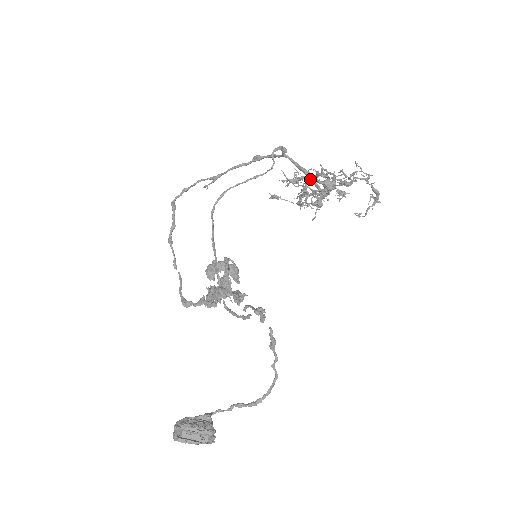
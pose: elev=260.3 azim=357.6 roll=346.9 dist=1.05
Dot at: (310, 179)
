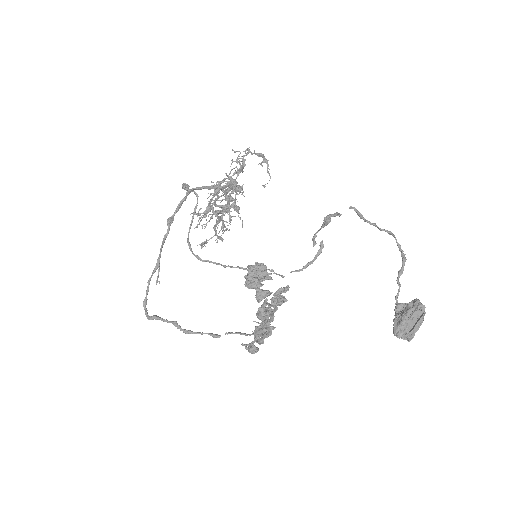
Dot at: (214, 200)
